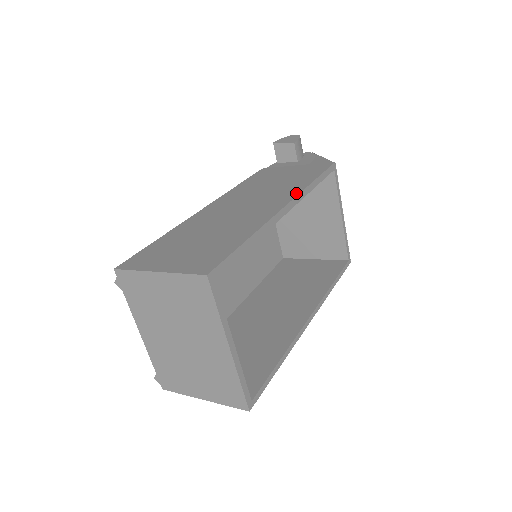
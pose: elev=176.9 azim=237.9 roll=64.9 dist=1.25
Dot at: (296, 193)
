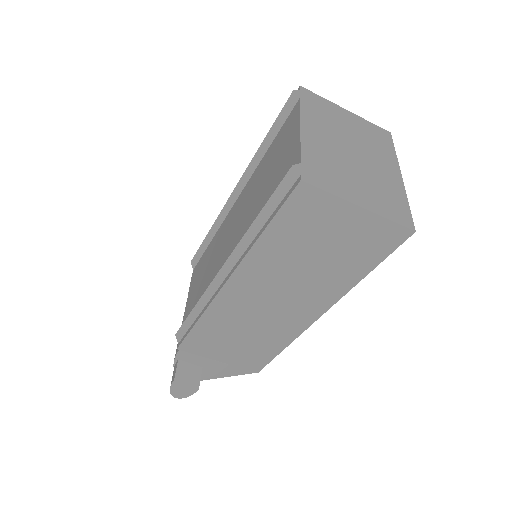
Dot at: occluded
